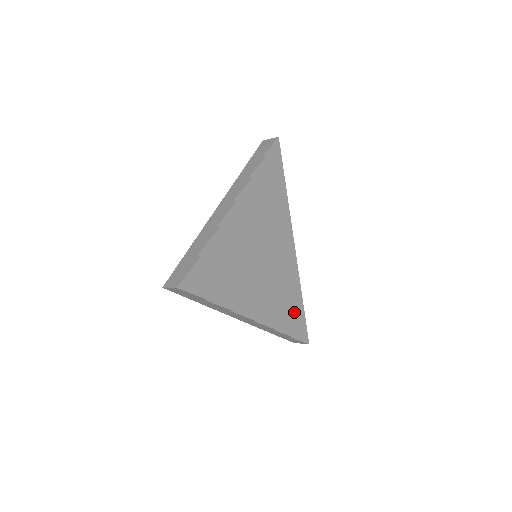
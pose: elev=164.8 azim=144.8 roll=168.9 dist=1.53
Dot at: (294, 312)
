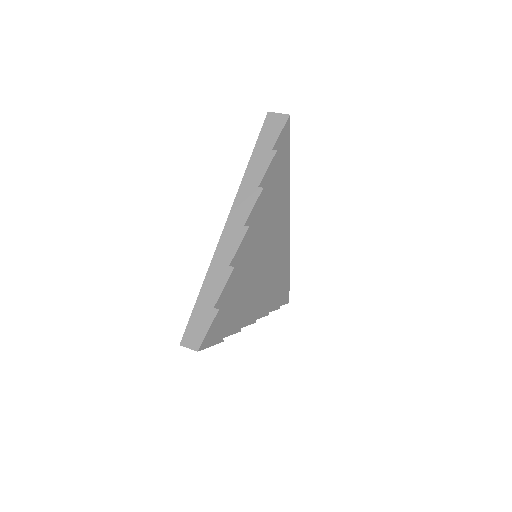
Dot at: (281, 285)
